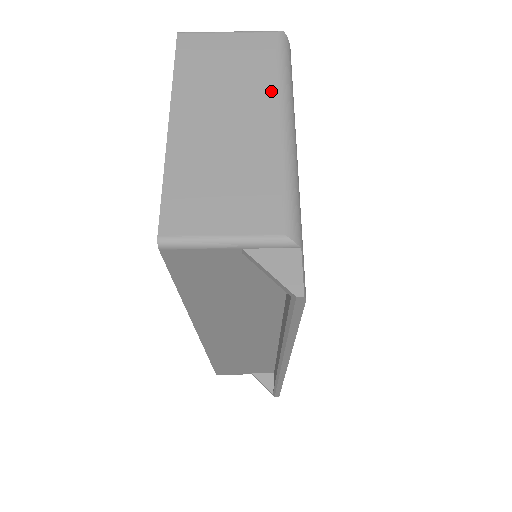
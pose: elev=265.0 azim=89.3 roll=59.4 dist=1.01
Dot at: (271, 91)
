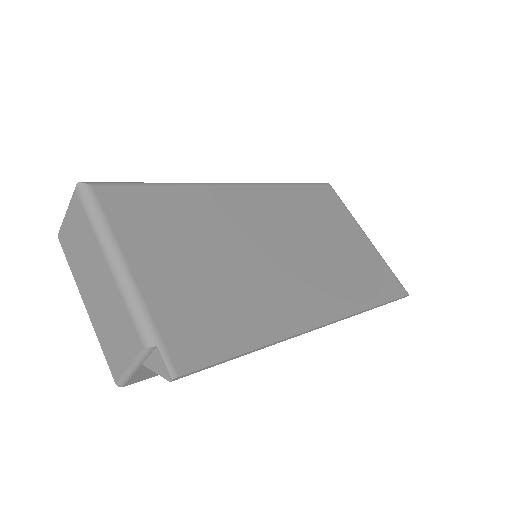
Dot at: (95, 242)
